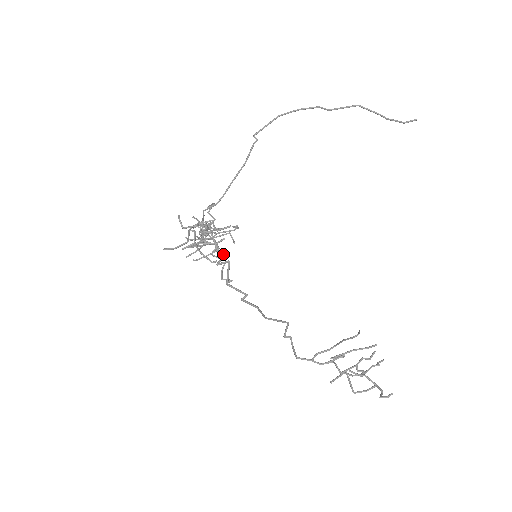
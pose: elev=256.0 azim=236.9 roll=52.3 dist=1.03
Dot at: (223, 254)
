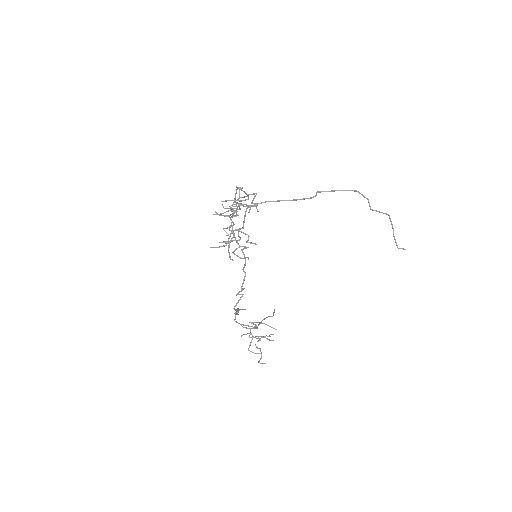
Dot at: (243, 289)
